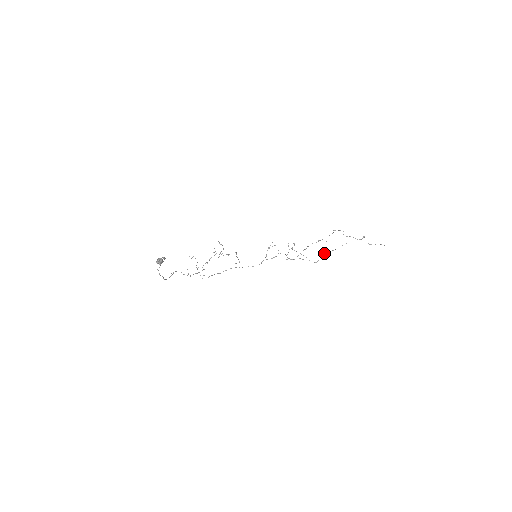
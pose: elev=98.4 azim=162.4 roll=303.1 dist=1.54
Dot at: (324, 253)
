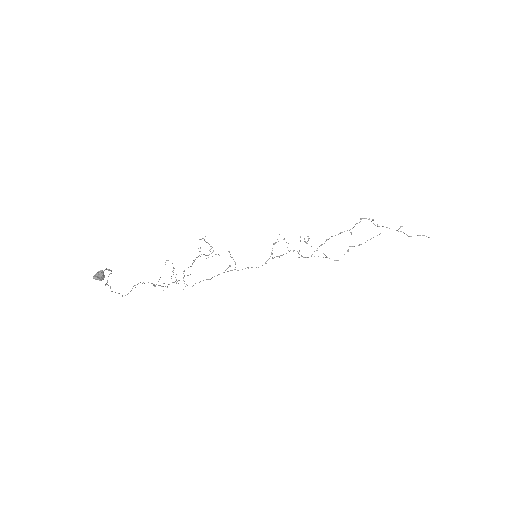
Dot at: occluded
